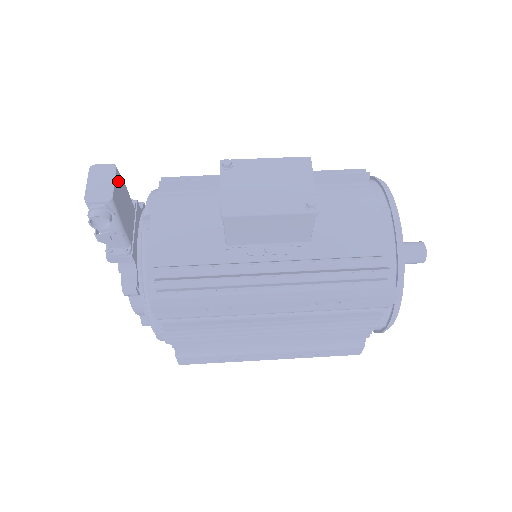
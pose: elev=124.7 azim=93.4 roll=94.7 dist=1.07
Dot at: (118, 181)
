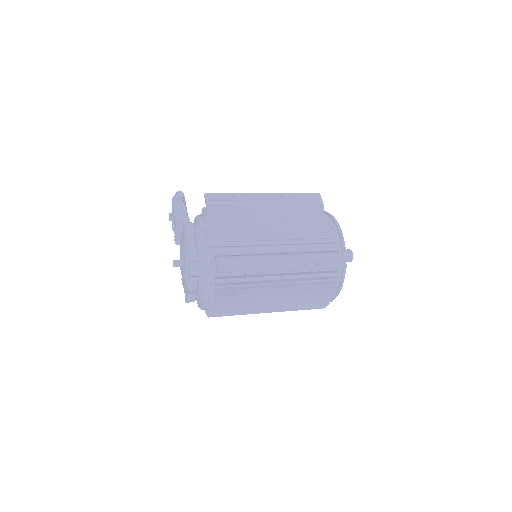
Dot at: occluded
